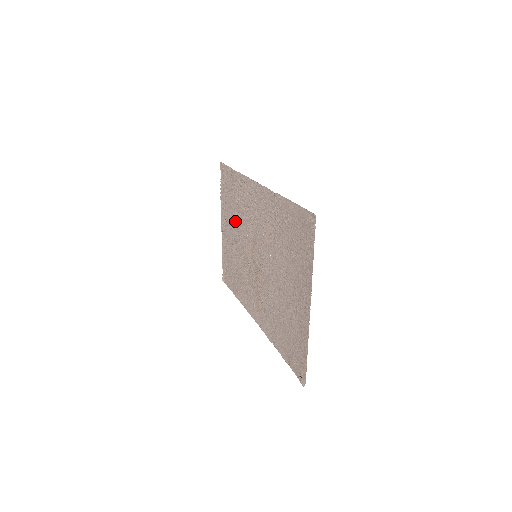
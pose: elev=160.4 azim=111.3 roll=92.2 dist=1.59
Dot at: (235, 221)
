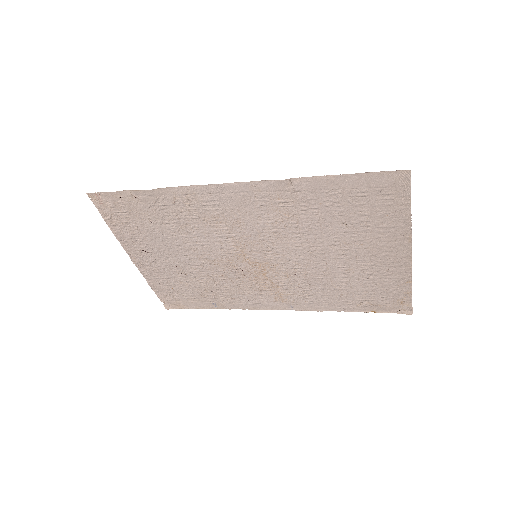
Dot at: (175, 243)
